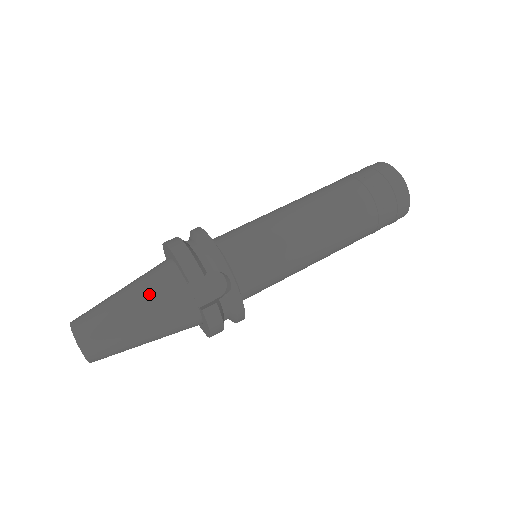
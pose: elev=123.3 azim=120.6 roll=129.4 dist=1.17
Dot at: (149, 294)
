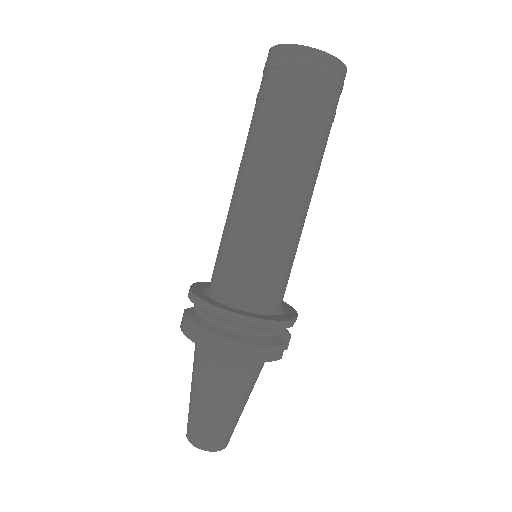
Dot at: (247, 386)
